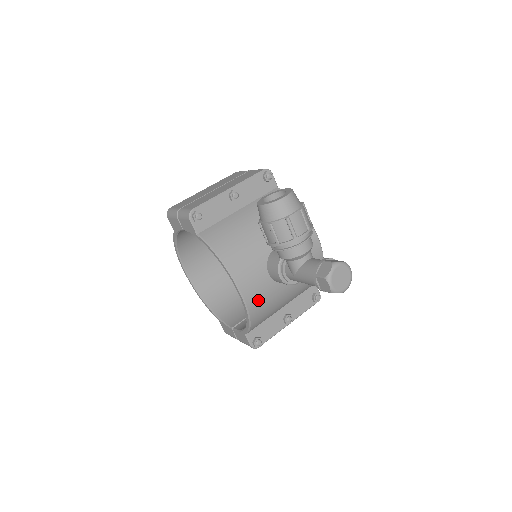
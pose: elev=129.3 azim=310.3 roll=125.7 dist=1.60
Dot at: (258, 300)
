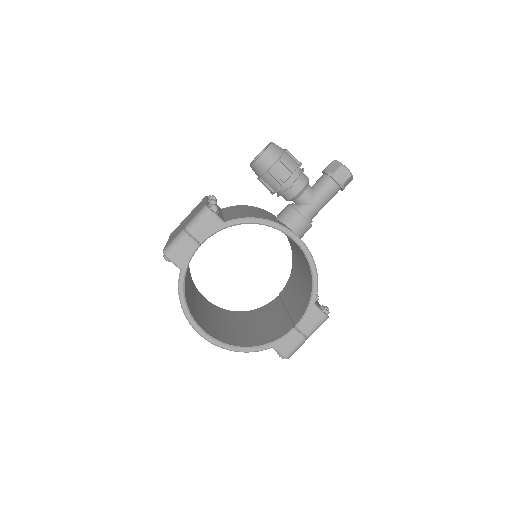
Dot at: occluded
